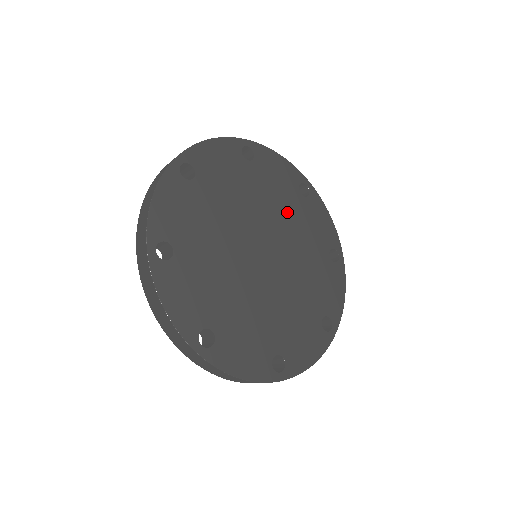
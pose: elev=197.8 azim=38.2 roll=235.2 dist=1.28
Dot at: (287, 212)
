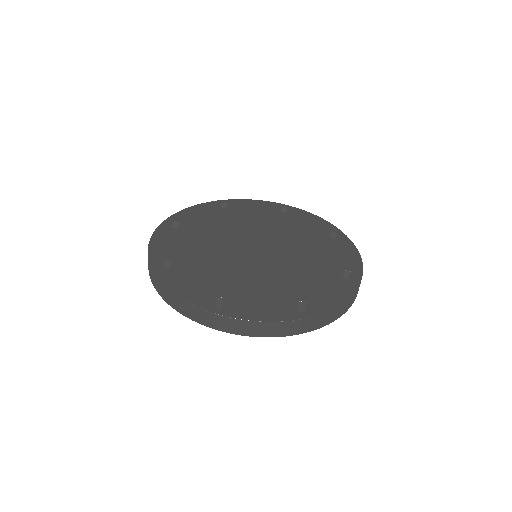
Dot at: (303, 240)
